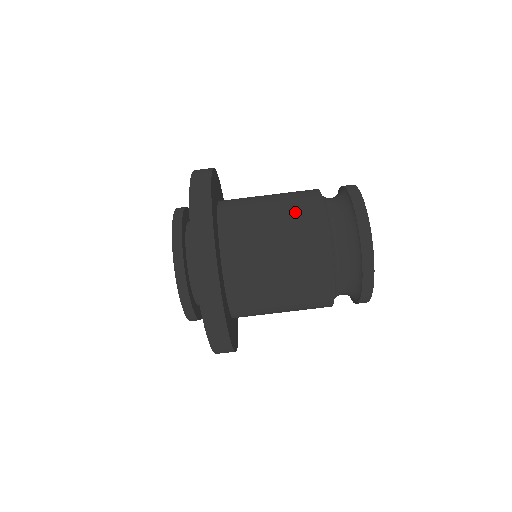
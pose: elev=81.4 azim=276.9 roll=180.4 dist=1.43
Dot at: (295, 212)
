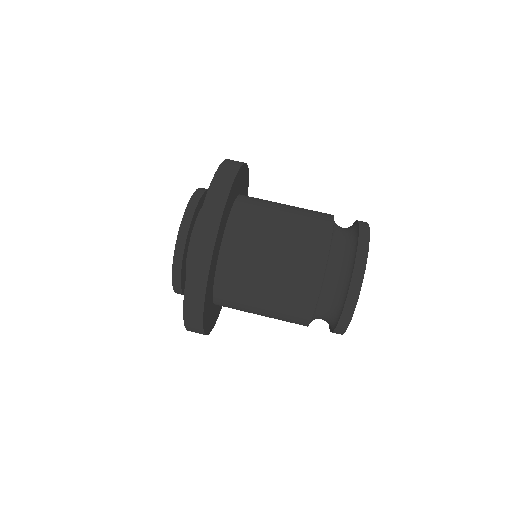
Dot at: (306, 215)
